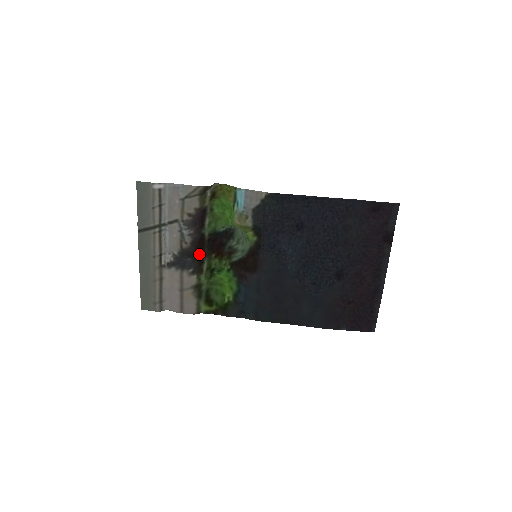
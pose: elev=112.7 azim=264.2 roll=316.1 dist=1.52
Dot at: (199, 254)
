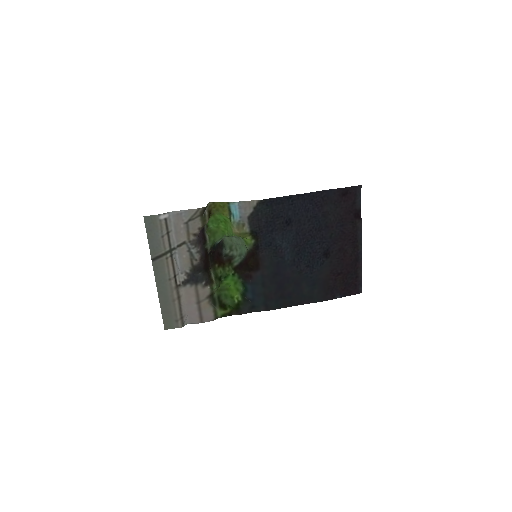
Dot at: (207, 267)
